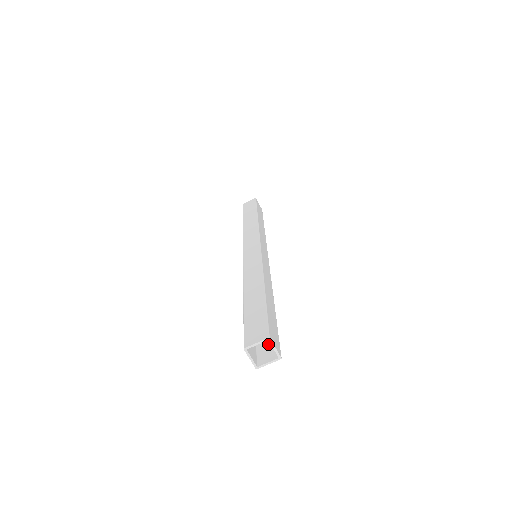
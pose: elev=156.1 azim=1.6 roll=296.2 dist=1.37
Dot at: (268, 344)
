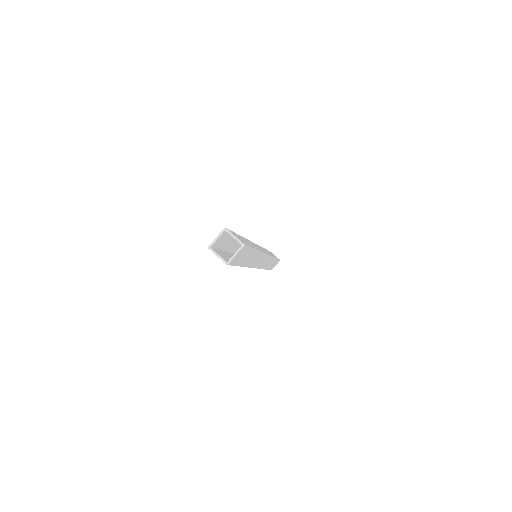
Dot at: occluded
